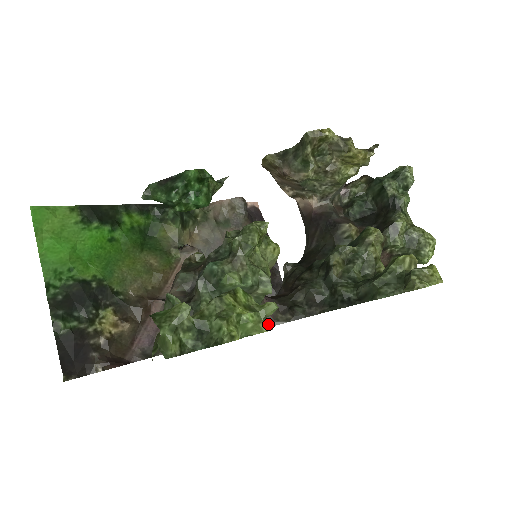
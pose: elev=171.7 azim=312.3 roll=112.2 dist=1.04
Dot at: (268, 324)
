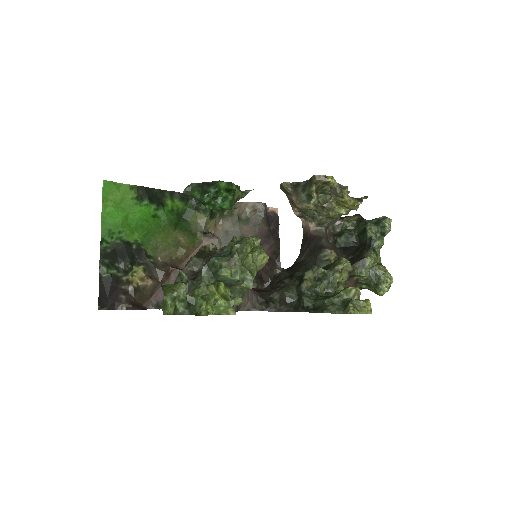
Dot at: (234, 310)
